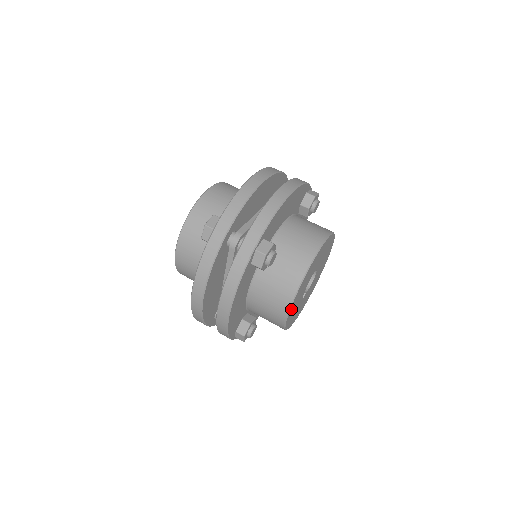
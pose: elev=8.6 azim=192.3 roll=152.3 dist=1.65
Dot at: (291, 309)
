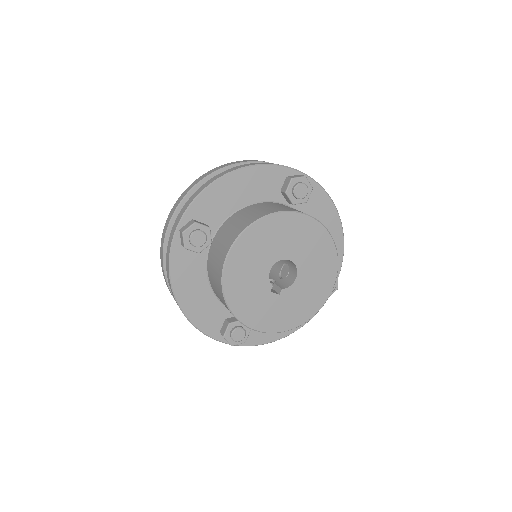
Dot at: (231, 297)
